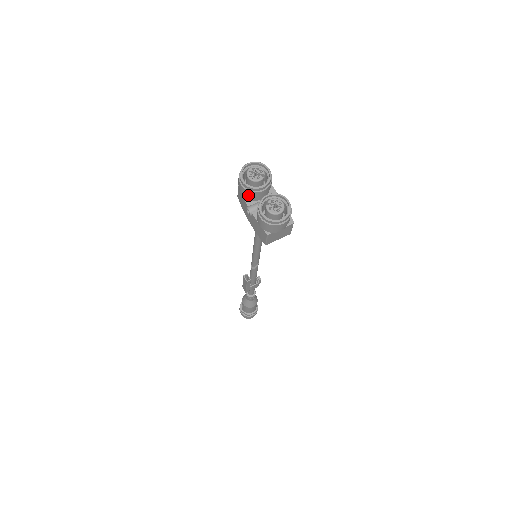
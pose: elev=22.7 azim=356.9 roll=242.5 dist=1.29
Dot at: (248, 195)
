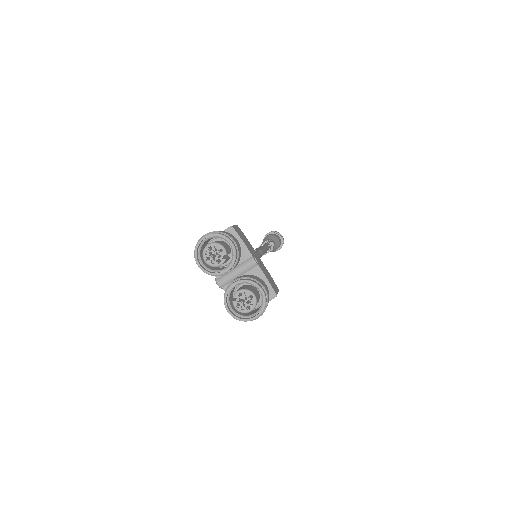
Dot at: occluded
